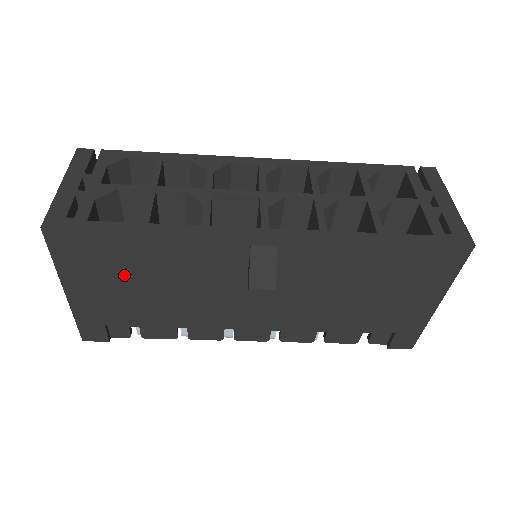
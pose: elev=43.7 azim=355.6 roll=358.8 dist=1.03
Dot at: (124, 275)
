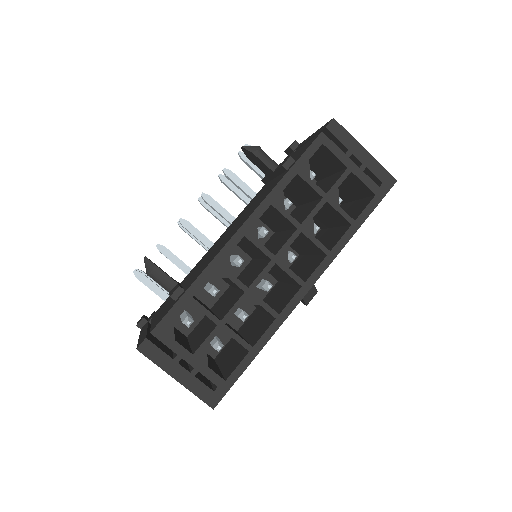
Dot at: occluded
